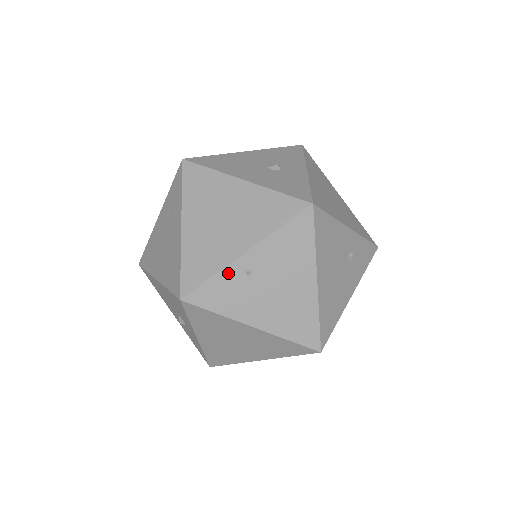
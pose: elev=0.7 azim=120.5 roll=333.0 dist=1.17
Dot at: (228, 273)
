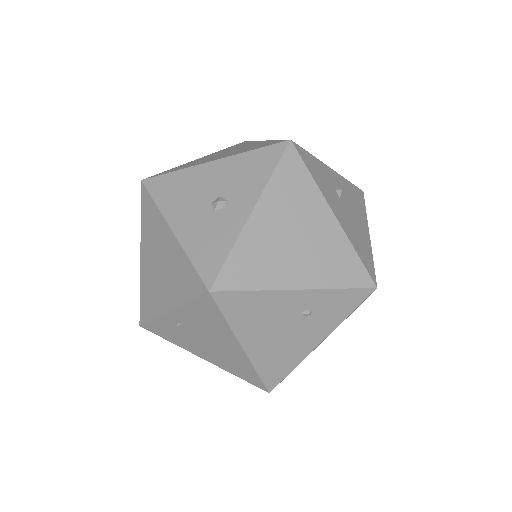
Dot at: (163, 320)
